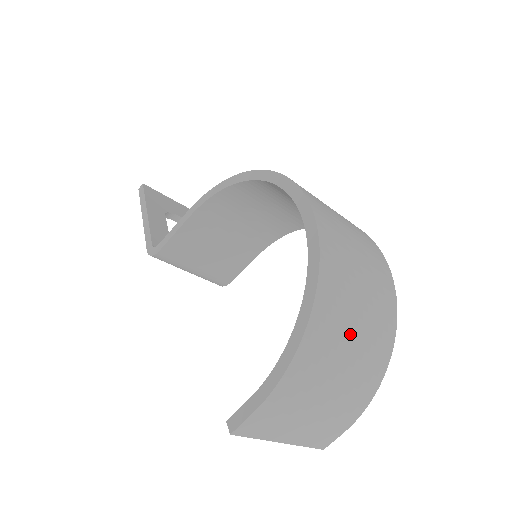
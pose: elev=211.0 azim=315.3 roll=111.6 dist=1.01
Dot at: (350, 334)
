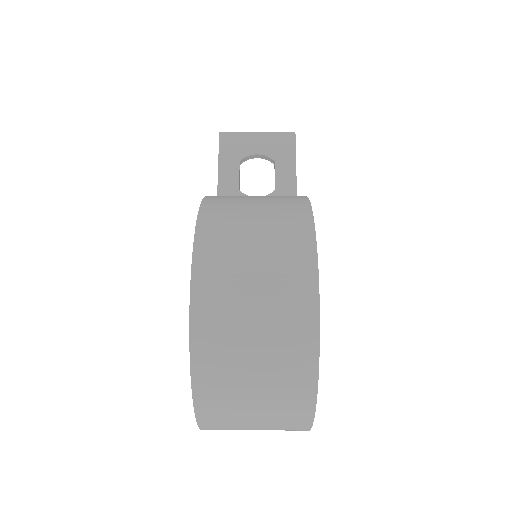
Dot at: (247, 398)
